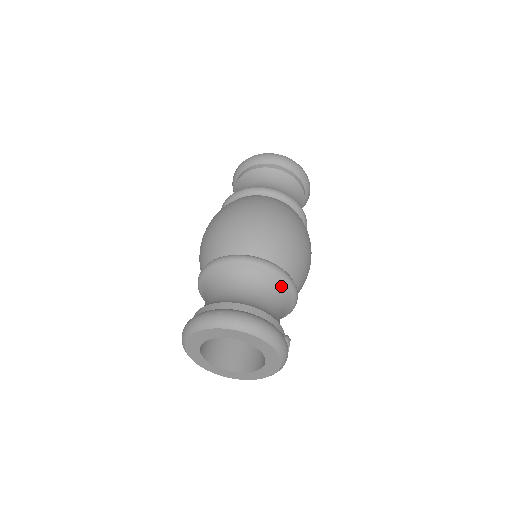
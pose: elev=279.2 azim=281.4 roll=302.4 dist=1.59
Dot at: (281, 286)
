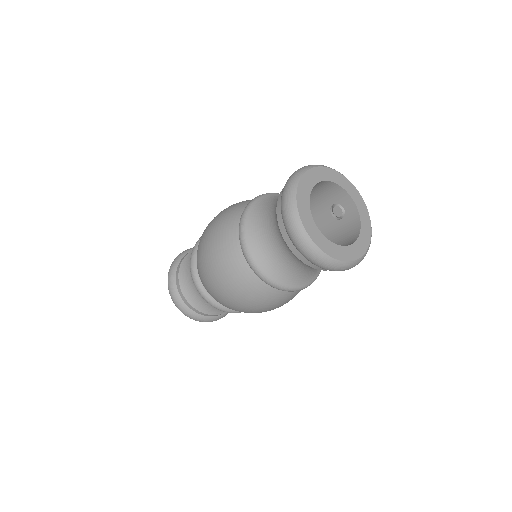
Dot at: occluded
